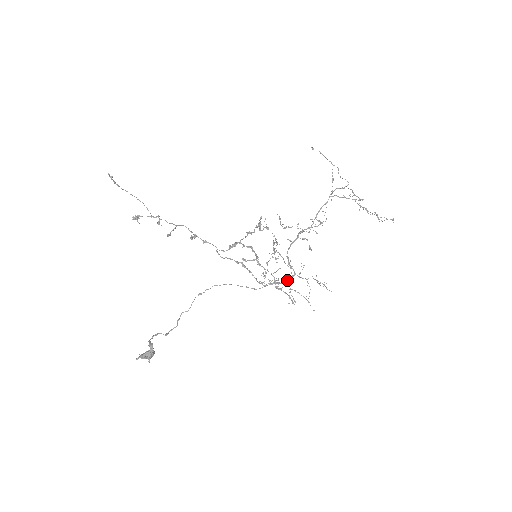
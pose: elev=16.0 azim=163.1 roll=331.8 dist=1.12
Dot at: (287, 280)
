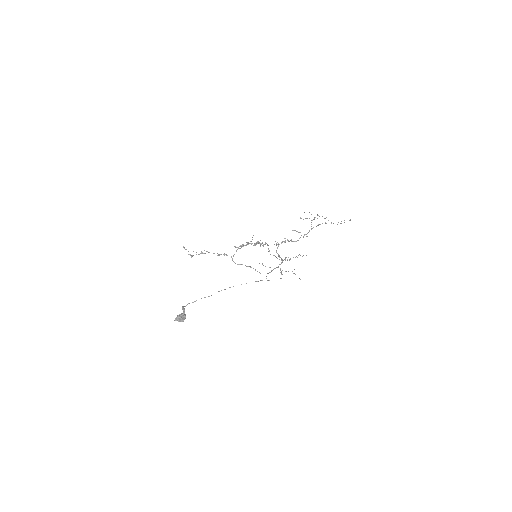
Dot at: occluded
